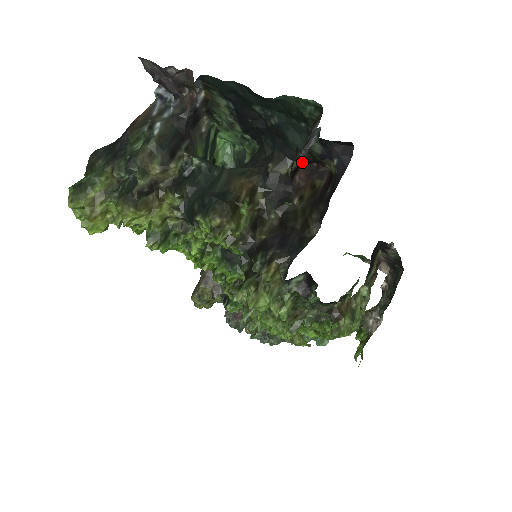
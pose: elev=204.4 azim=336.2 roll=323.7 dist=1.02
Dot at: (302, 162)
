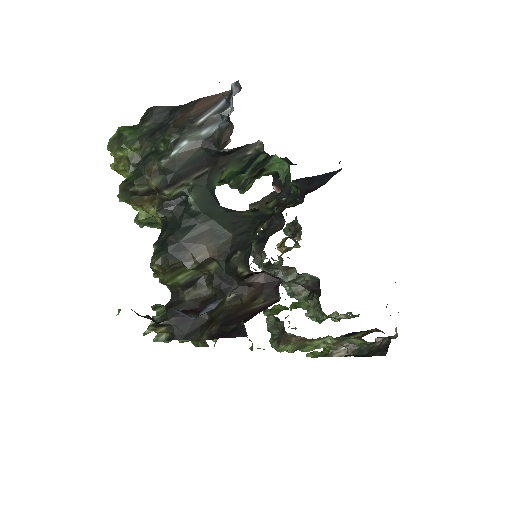
Dot at: occluded
